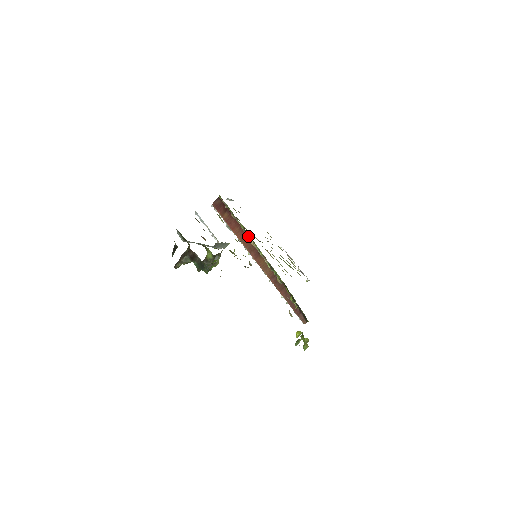
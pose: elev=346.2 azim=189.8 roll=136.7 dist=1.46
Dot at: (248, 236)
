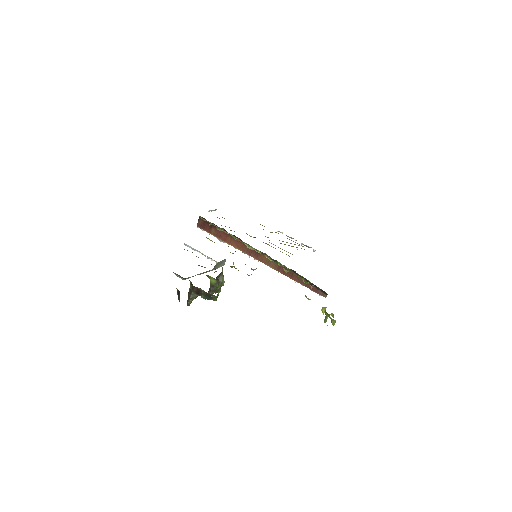
Dot at: (241, 241)
